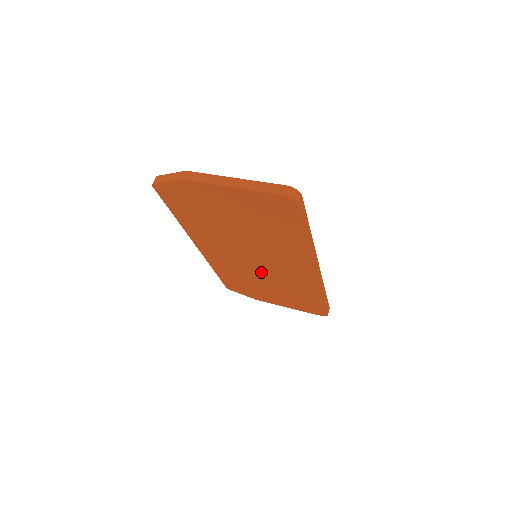
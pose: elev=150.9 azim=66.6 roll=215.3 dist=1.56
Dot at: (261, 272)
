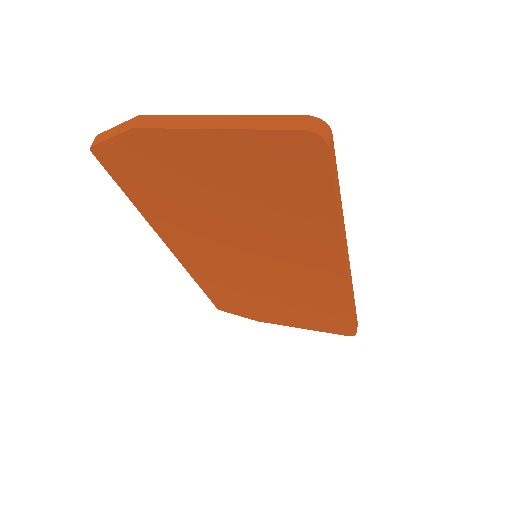
Dot at: (264, 280)
